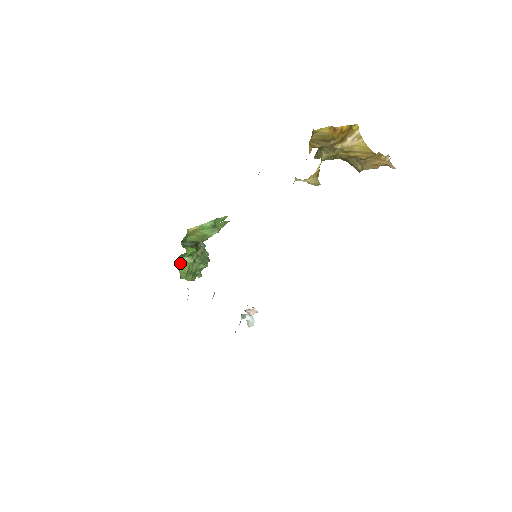
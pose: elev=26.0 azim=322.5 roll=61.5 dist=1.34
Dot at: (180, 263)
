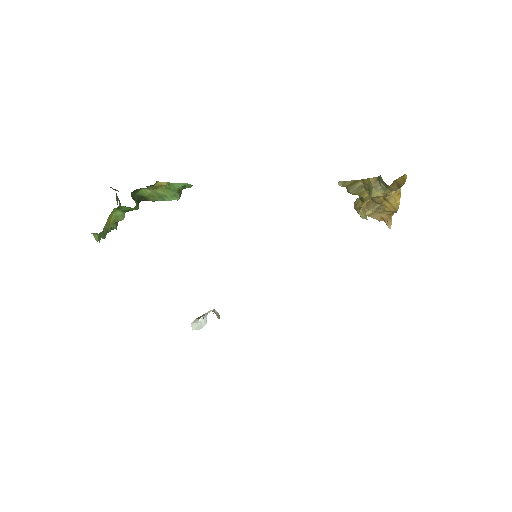
Dot at: (110, 215)
